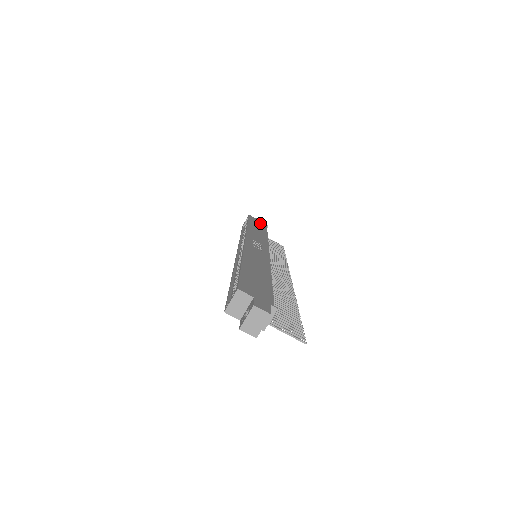
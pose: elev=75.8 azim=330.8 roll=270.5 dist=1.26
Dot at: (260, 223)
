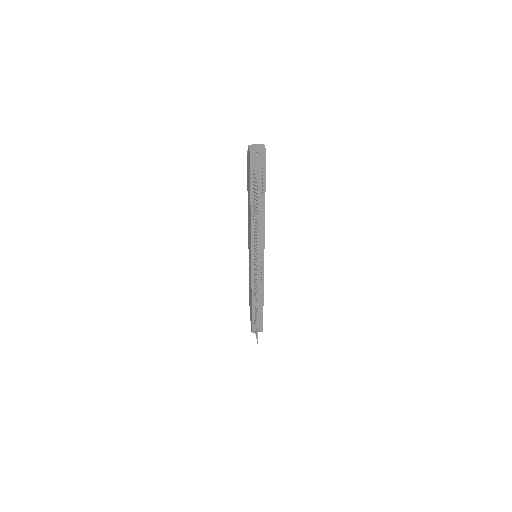
Dot at: occluded
